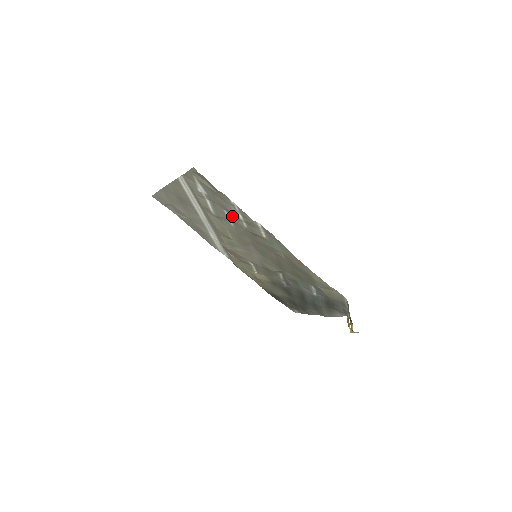
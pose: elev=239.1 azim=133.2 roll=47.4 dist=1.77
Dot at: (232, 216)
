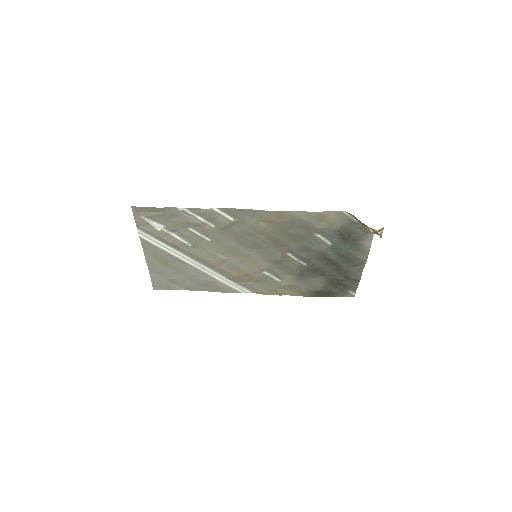
Dot at: (197, 228)
